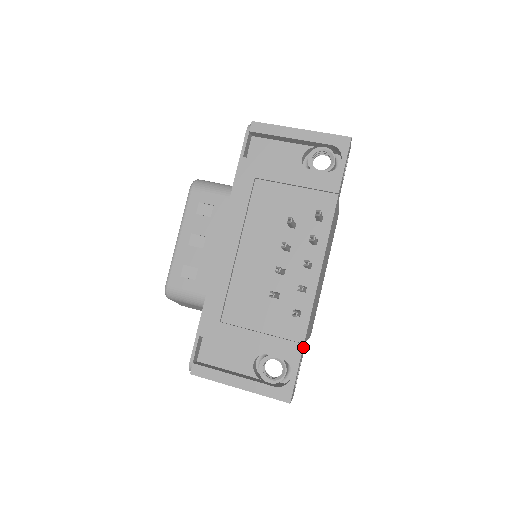
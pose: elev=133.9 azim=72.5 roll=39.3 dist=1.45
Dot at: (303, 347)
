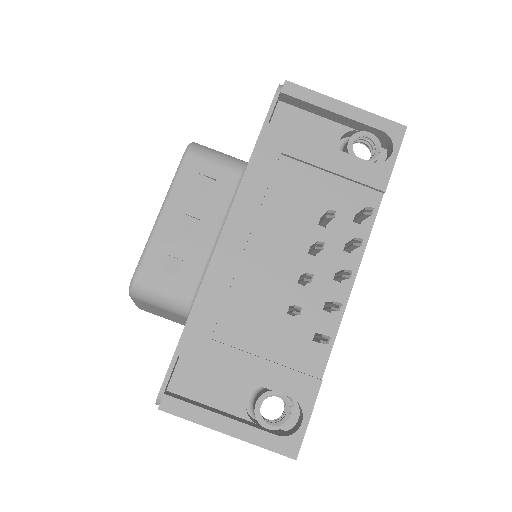
Dot at: (319, 384)
